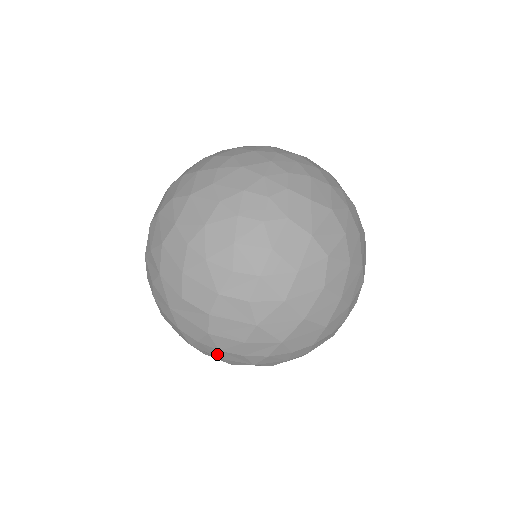
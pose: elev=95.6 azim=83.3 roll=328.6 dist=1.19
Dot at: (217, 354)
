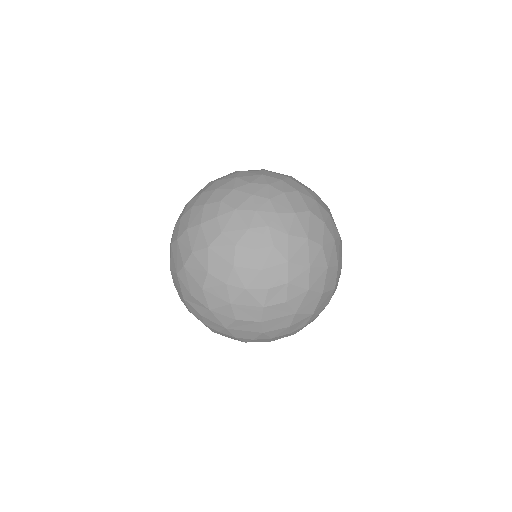
Dot at: (269, 340)
